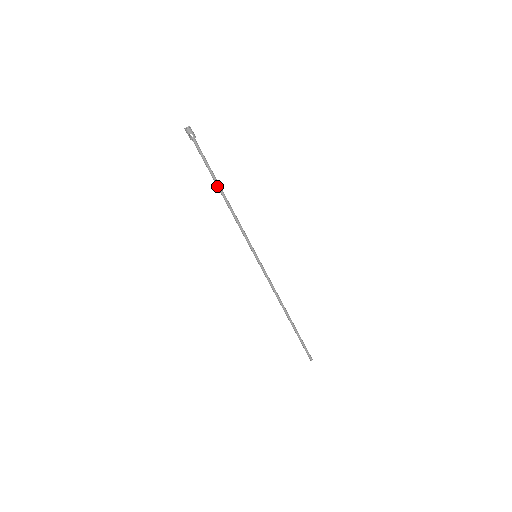
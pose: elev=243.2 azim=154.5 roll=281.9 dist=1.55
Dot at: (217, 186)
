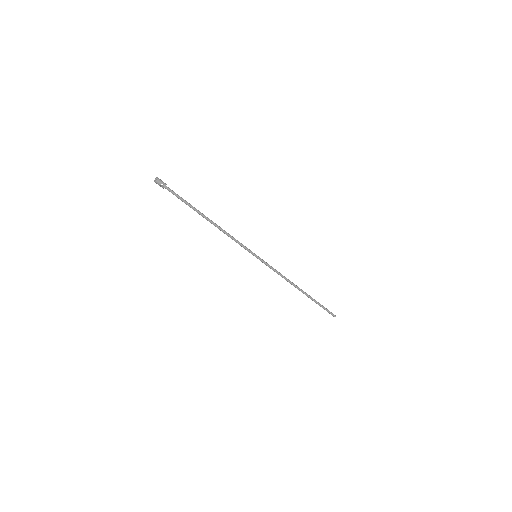
Dot at: (201, 215)
